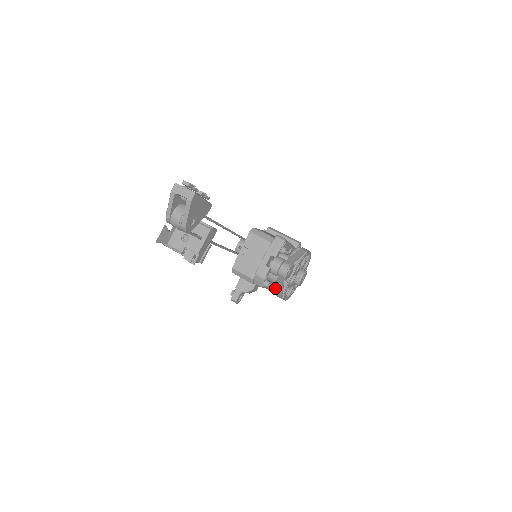
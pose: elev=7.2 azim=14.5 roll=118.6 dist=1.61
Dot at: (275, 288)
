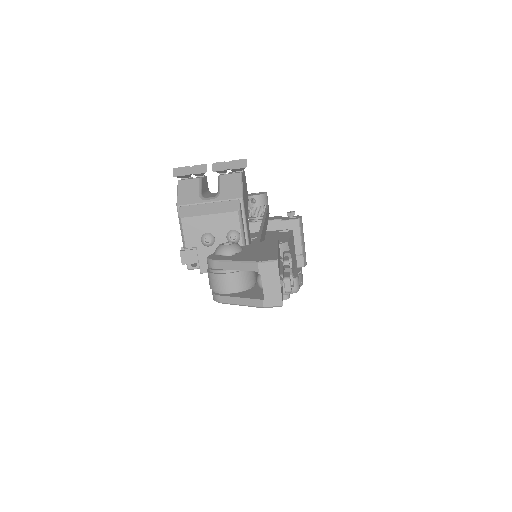
Dot at: occluded
